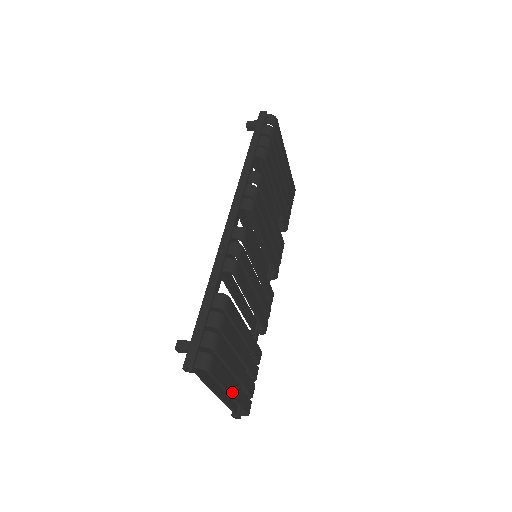
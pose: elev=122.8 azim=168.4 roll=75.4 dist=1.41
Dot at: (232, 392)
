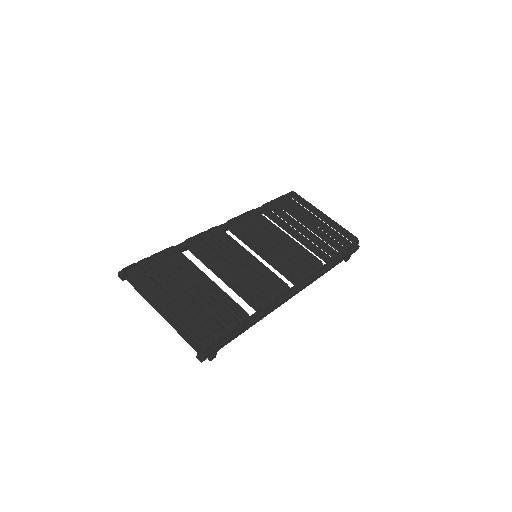
Dot at: (164, 303)
